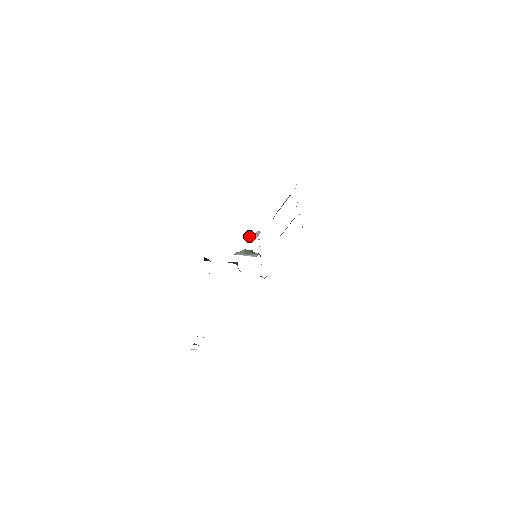
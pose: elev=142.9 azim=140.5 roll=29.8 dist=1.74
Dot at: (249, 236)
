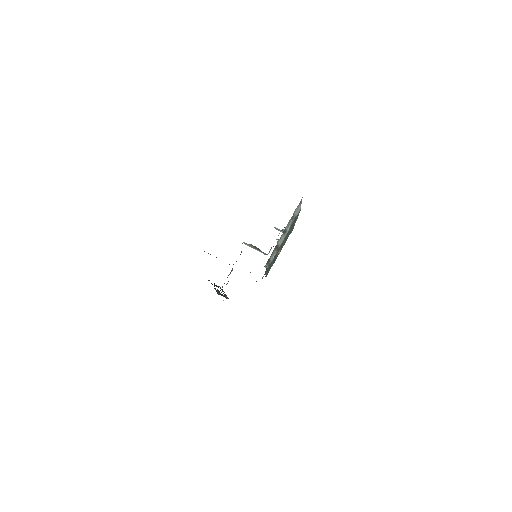
Dot at: (278, 229)
